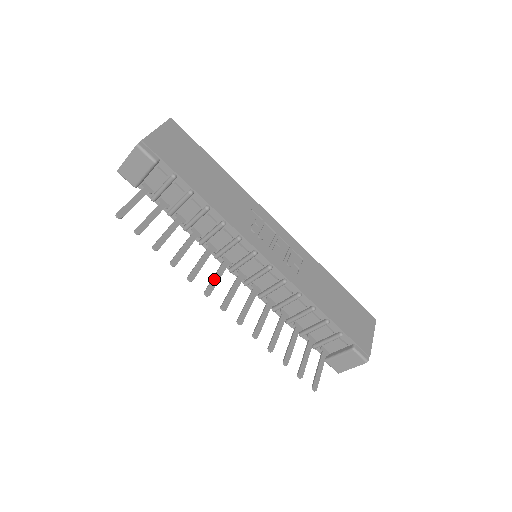
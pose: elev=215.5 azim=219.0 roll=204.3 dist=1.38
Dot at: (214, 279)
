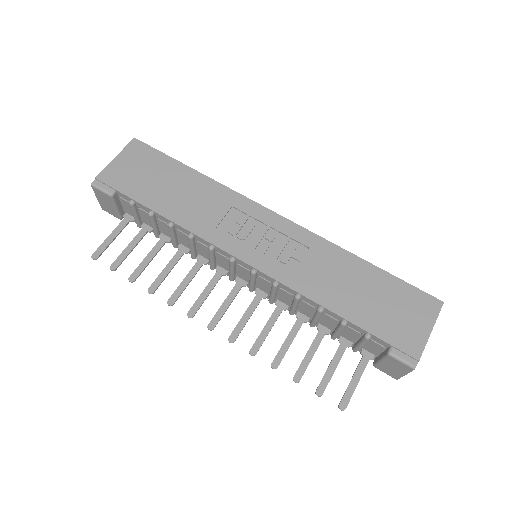
Dot at: (201, 296)
